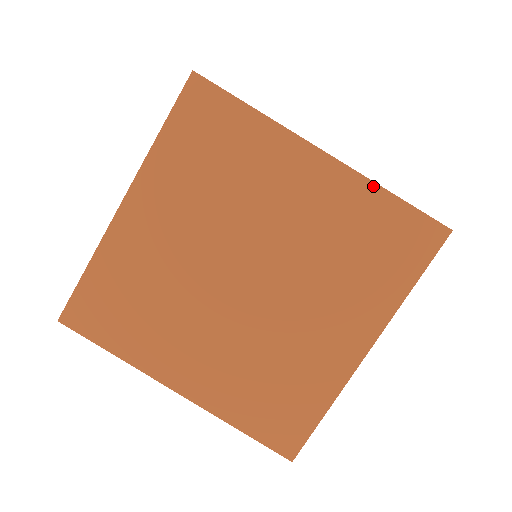
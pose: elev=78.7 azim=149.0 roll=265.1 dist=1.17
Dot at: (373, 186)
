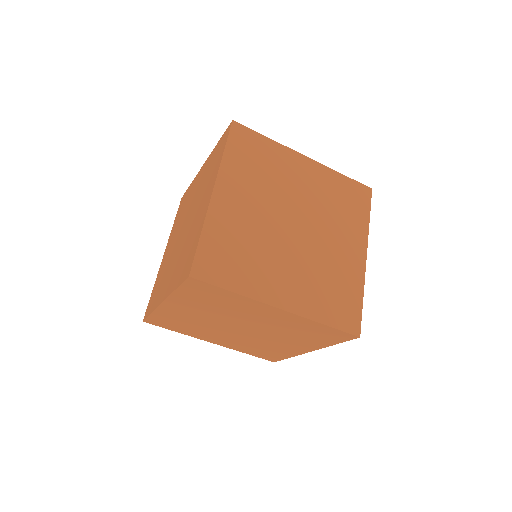
Dot at: (312, 321)
